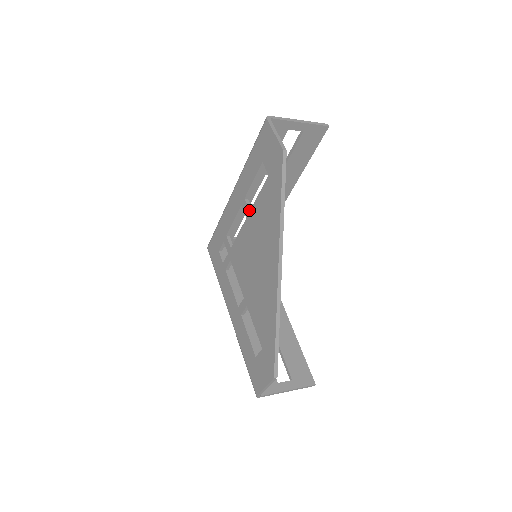
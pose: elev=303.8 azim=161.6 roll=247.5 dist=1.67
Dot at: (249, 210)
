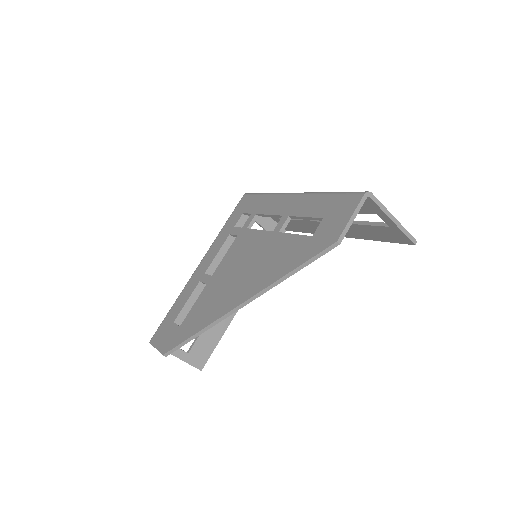
Dot at: (279, 230)
